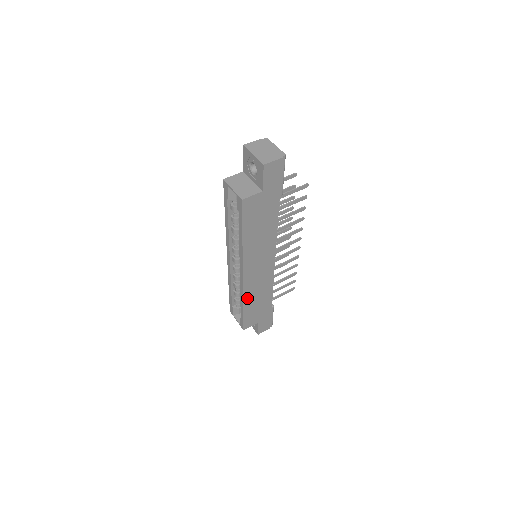
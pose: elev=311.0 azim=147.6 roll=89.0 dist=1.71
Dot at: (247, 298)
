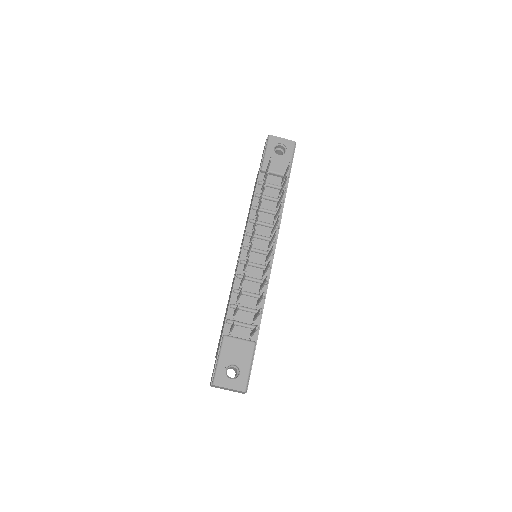
Dot at: occluded
